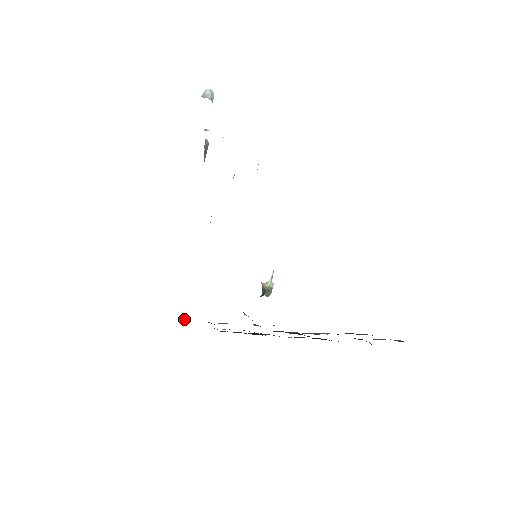
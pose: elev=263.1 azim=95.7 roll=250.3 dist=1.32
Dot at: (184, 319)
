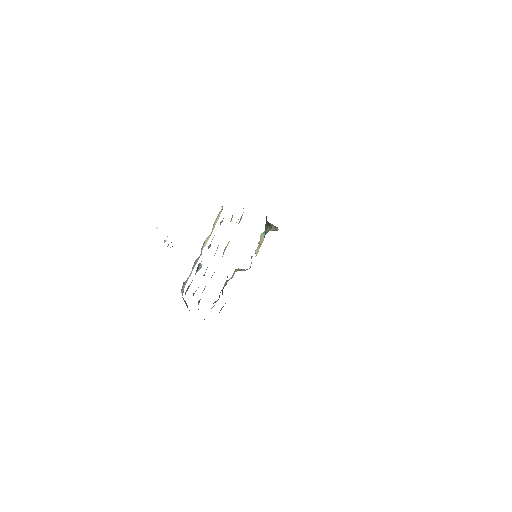
Dot at: occluded
